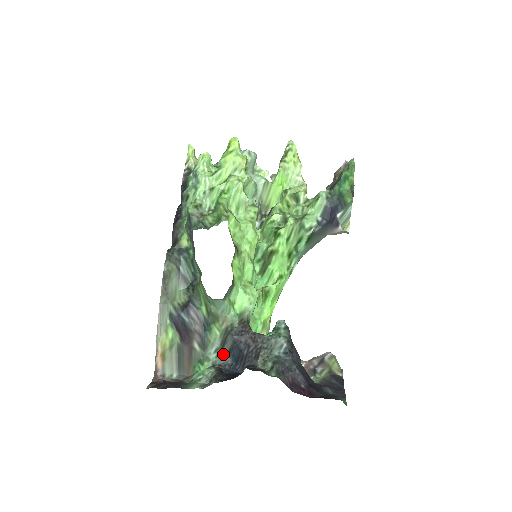
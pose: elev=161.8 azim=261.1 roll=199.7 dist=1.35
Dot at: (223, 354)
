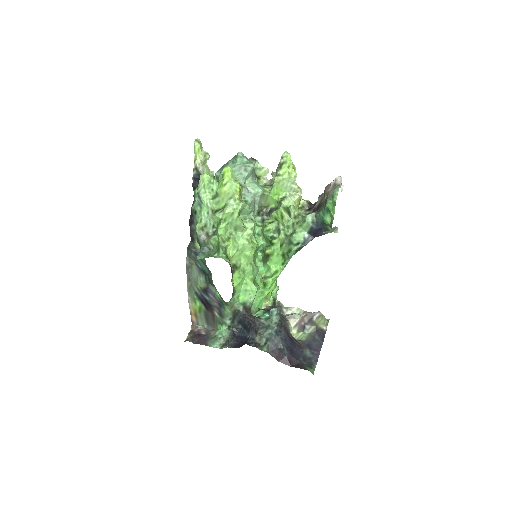
Dot at: (235, 322)
